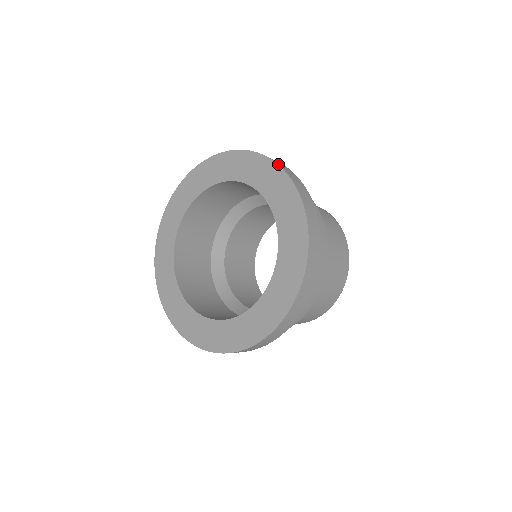
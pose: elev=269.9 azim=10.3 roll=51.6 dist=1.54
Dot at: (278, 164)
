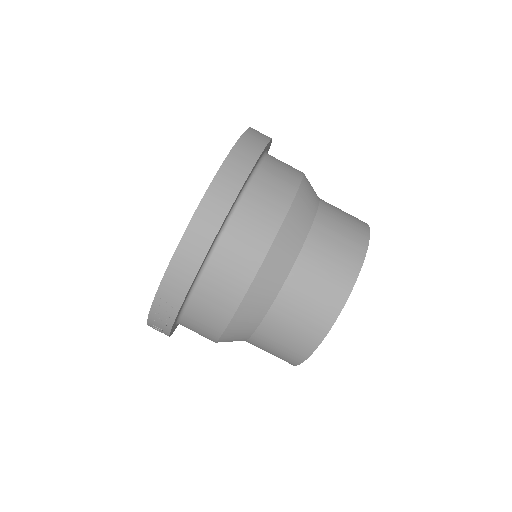
Dot at: occluded
